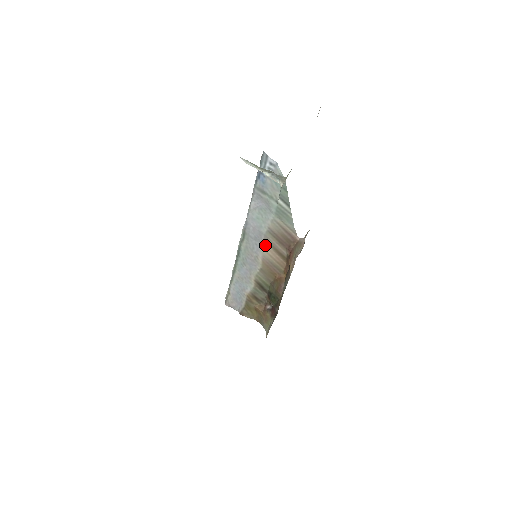
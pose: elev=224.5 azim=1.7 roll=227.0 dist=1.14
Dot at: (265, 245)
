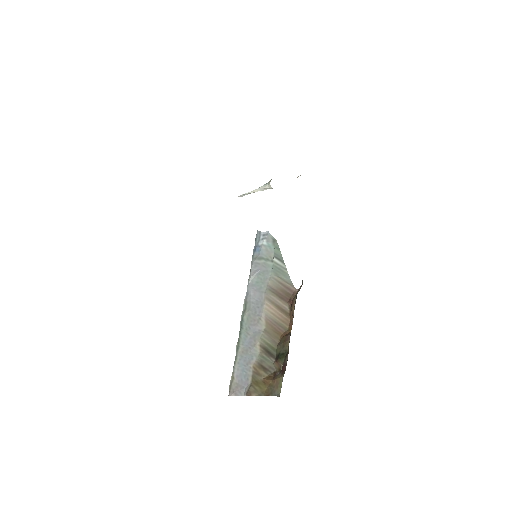
Dot at: (266, 304)
